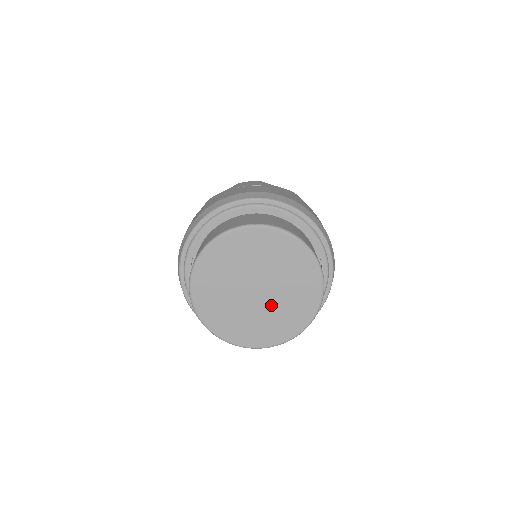
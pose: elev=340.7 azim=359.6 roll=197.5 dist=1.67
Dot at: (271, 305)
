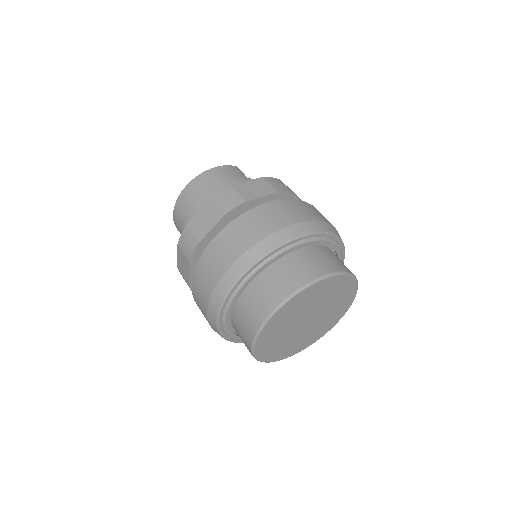
Dot at: (324, 311)
